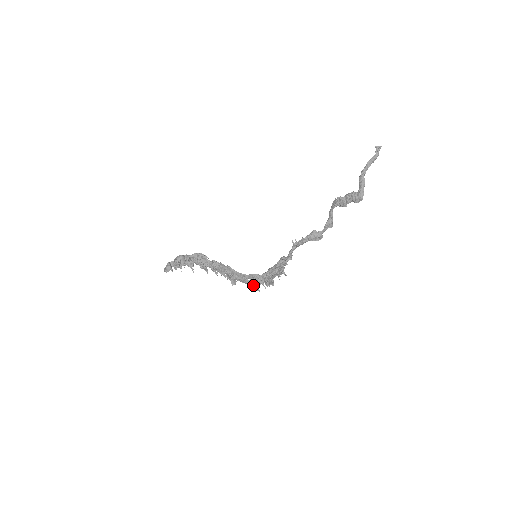
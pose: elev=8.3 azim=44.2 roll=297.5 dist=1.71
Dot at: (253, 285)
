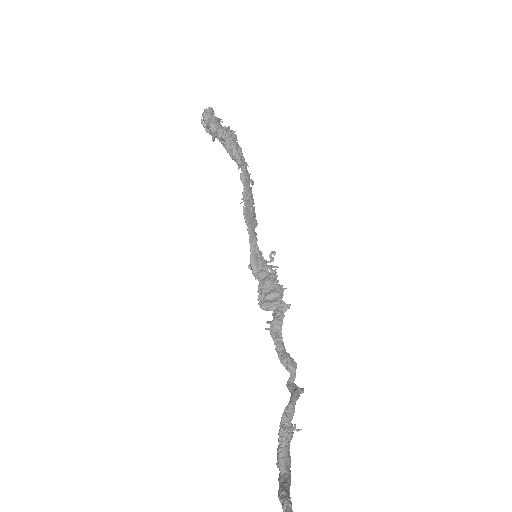
Dot at: occluded
